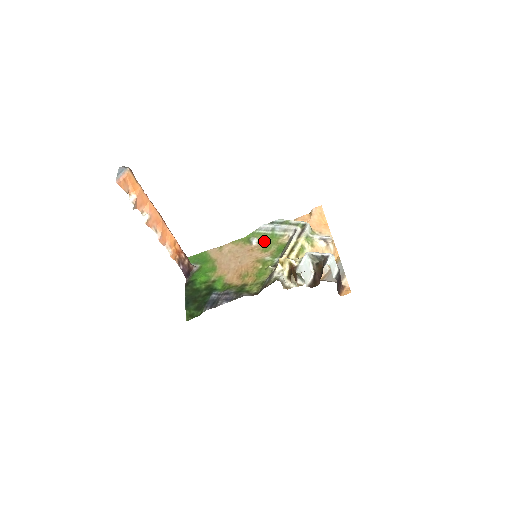
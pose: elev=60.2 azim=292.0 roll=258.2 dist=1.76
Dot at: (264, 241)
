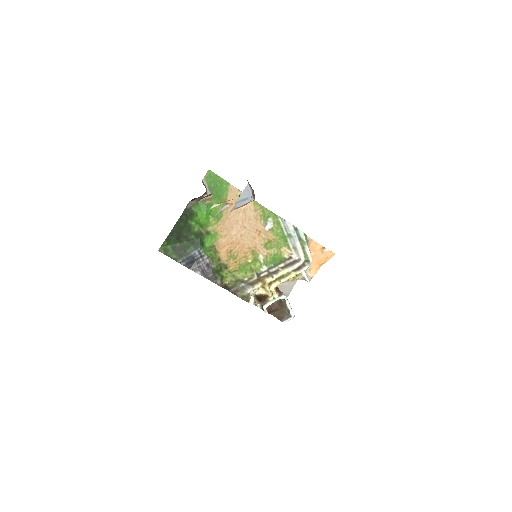
Dot at: (274, 234)
